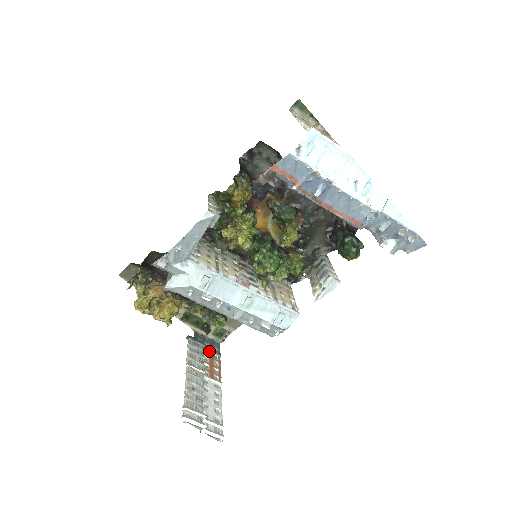
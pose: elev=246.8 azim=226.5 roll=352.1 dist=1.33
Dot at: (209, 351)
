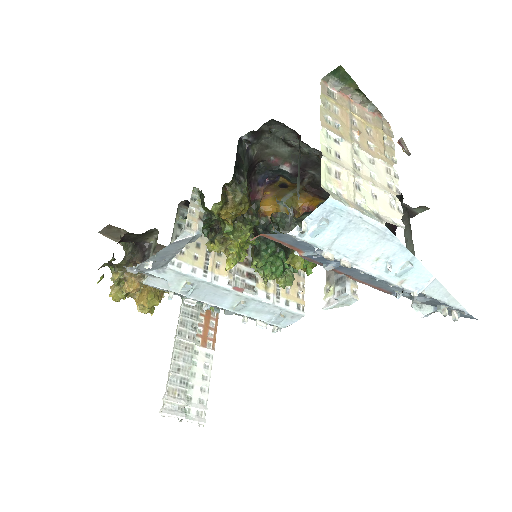
Dot at: occluded
